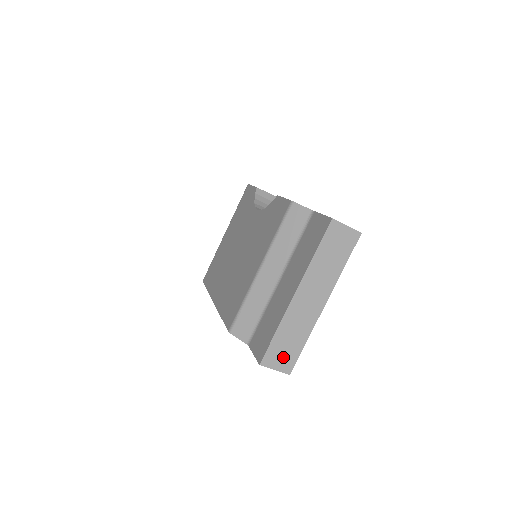
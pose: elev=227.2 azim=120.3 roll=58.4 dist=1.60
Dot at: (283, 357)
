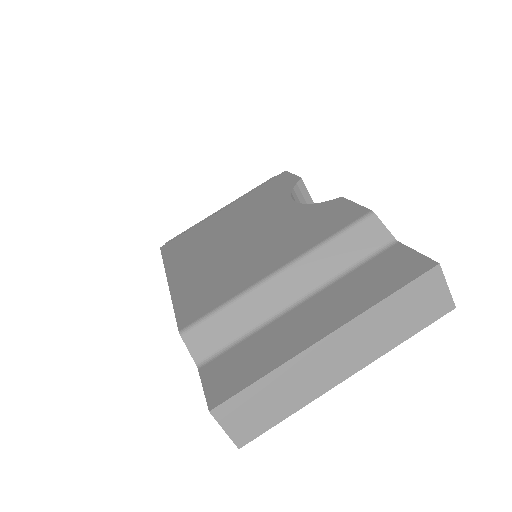
Dot at: (248, 418)
